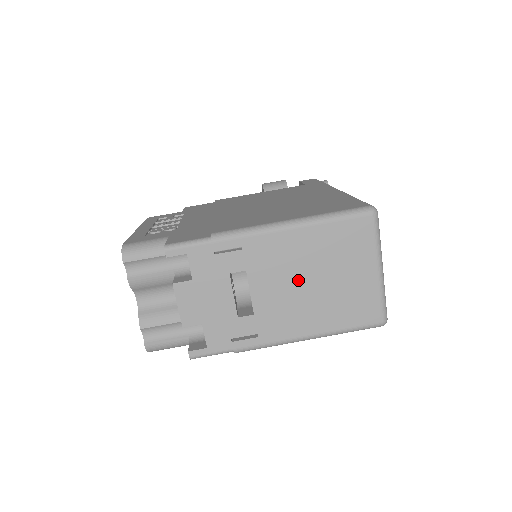
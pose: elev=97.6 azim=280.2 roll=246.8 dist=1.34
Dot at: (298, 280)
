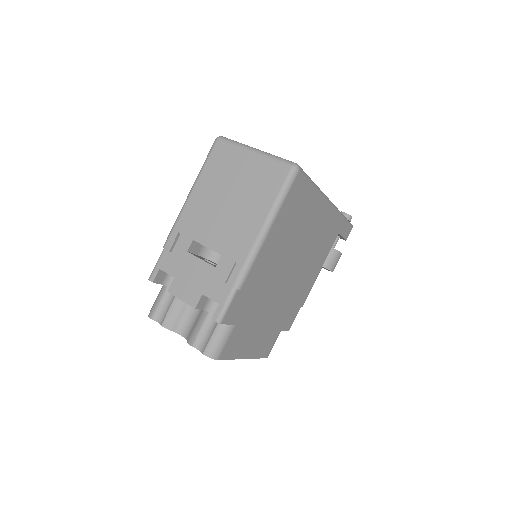
Dot at: (221, 210)
